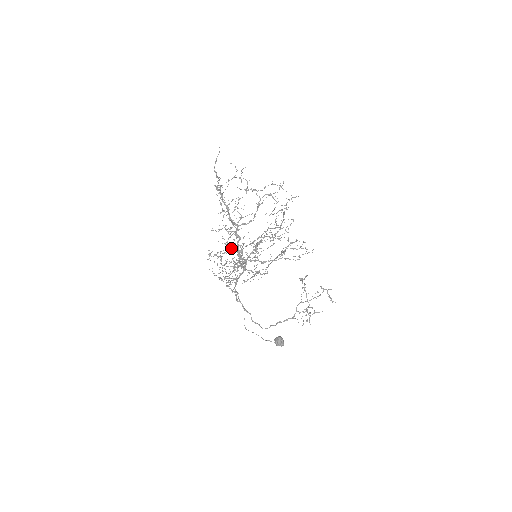
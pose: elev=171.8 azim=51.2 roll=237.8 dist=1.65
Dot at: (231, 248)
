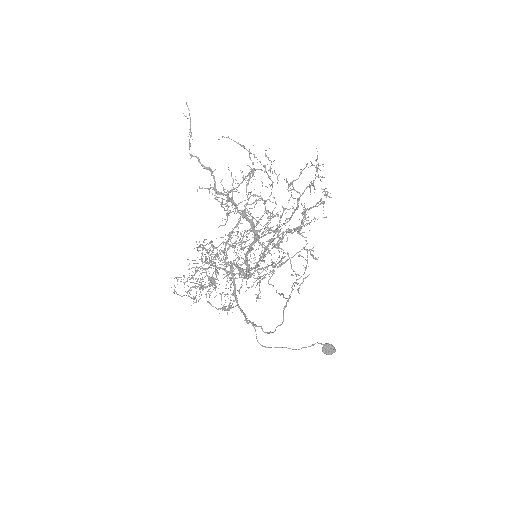
Dot at: (237, 266)
